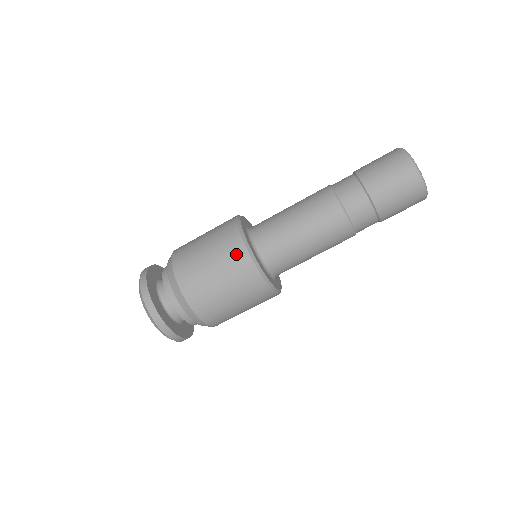
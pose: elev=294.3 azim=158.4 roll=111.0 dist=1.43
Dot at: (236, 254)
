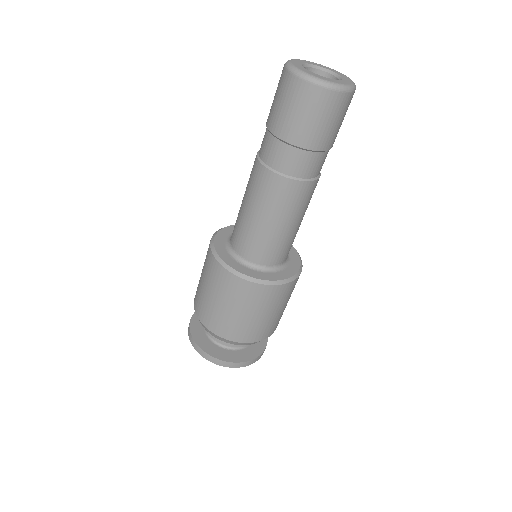
Dot at: occluded
